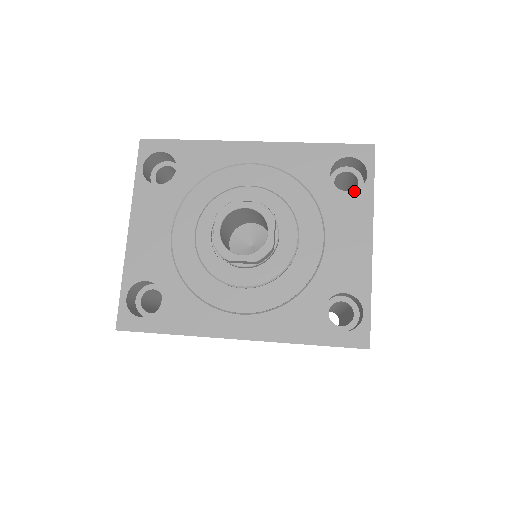
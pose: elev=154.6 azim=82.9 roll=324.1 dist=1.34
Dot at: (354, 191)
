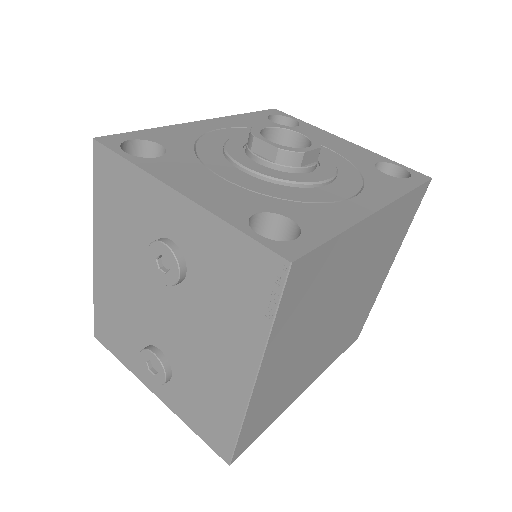
Dot at: (299, 125)
